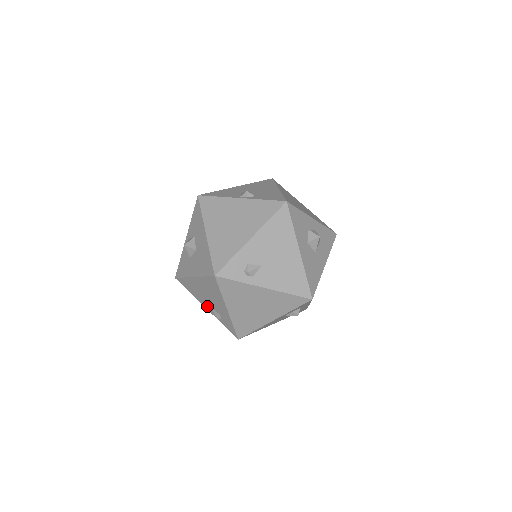
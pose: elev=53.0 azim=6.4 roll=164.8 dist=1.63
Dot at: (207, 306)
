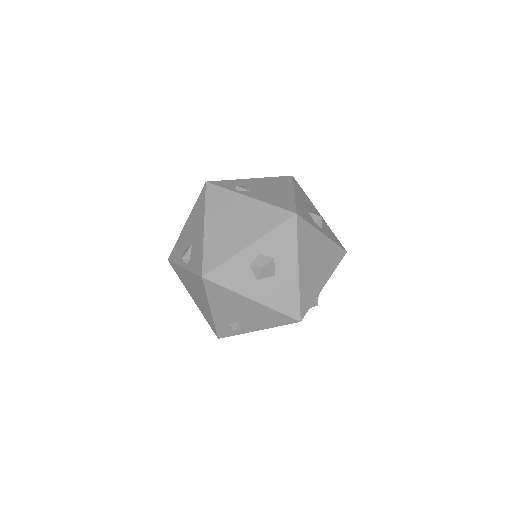
Dot at: occluded
